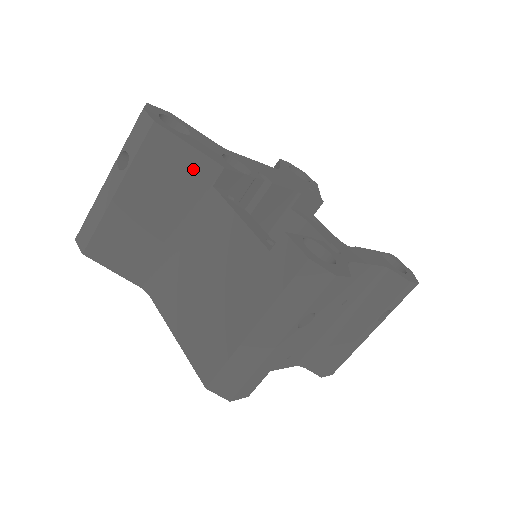
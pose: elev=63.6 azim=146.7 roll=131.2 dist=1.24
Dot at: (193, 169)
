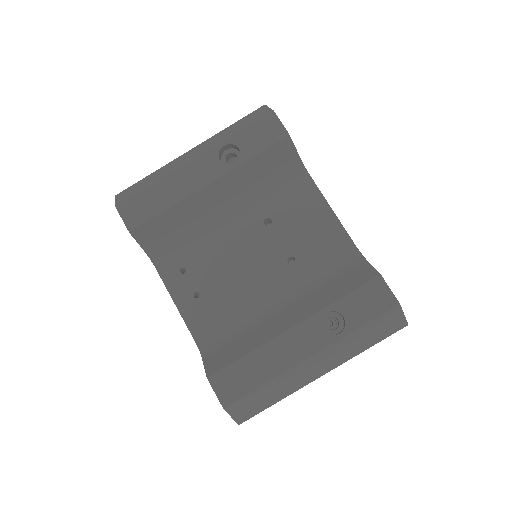
Dot at: occluded
